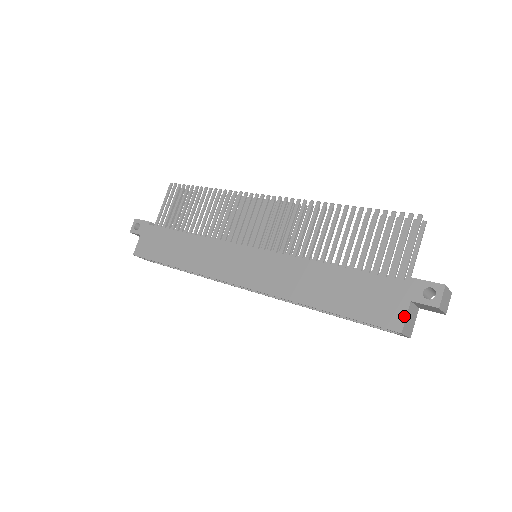
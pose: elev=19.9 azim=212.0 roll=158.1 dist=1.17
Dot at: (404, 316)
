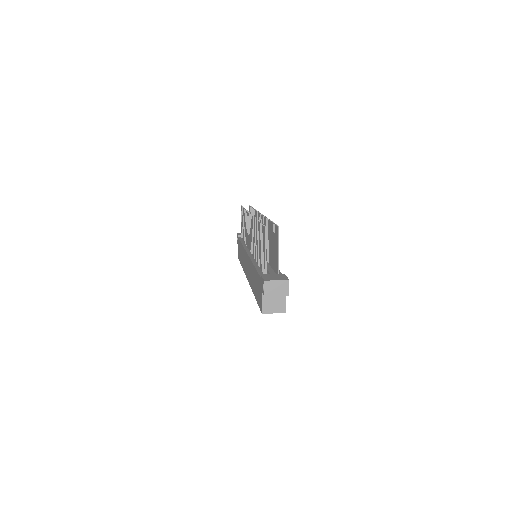
Dot at: (261, 302)
